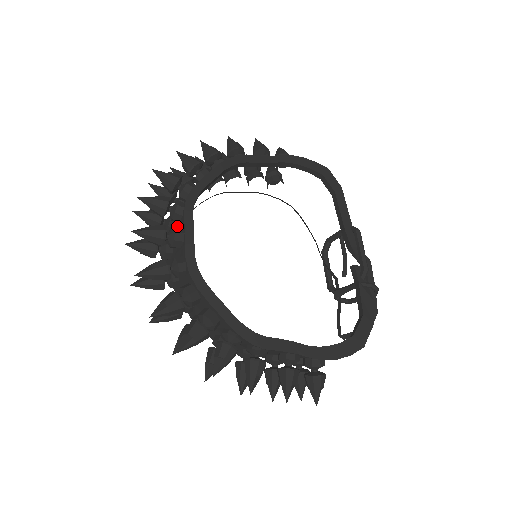
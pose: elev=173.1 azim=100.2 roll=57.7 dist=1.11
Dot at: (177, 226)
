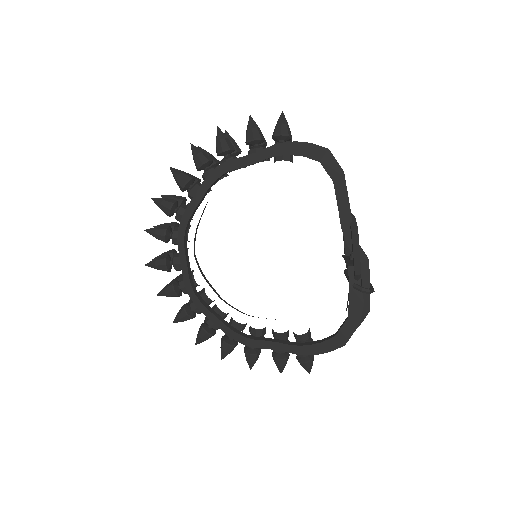
Dot at: occluded
